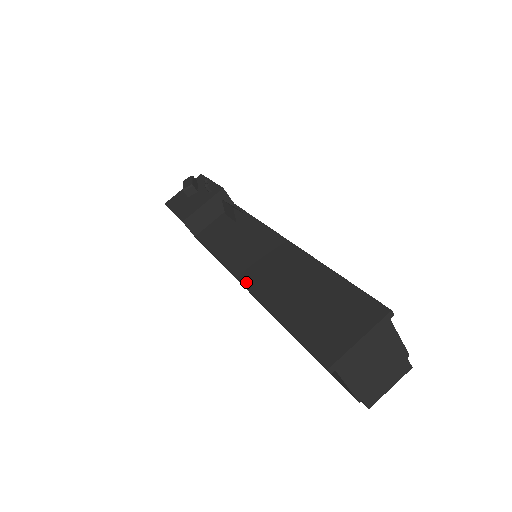
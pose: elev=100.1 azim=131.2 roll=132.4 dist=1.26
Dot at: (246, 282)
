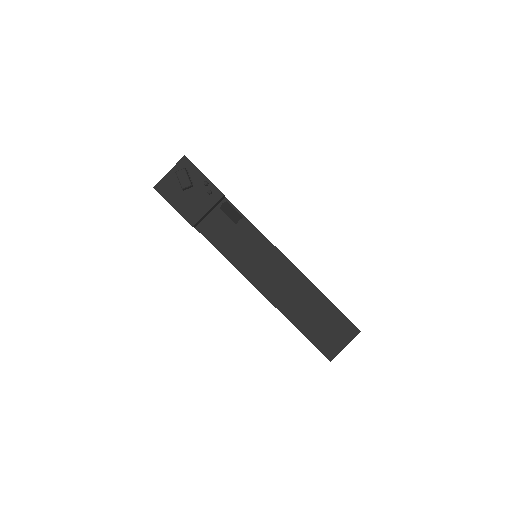
Dot at: (265, 293)
